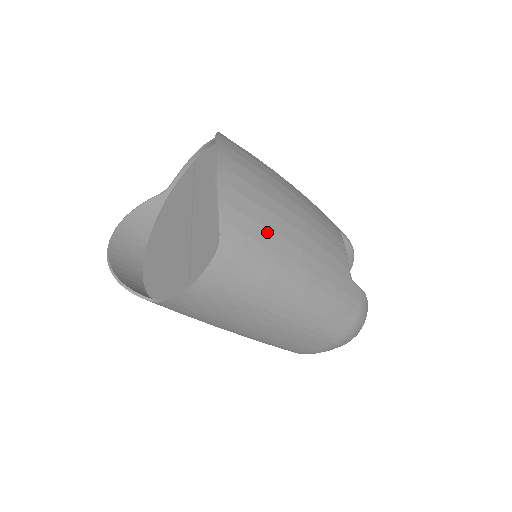
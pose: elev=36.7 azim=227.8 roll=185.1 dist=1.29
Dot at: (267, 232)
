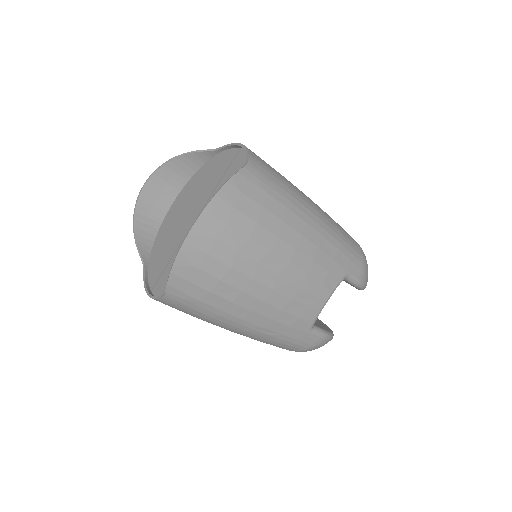
Dot at: (216, 298)
